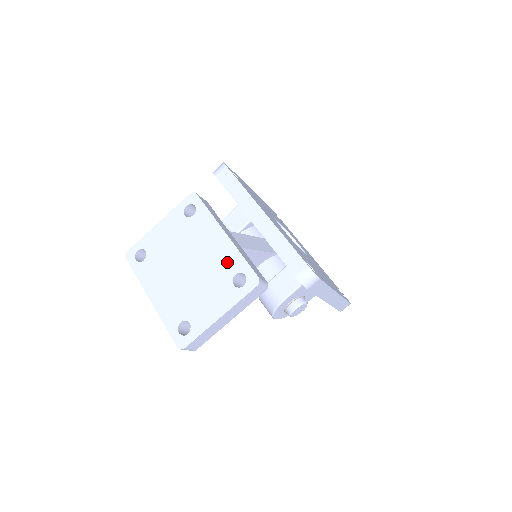
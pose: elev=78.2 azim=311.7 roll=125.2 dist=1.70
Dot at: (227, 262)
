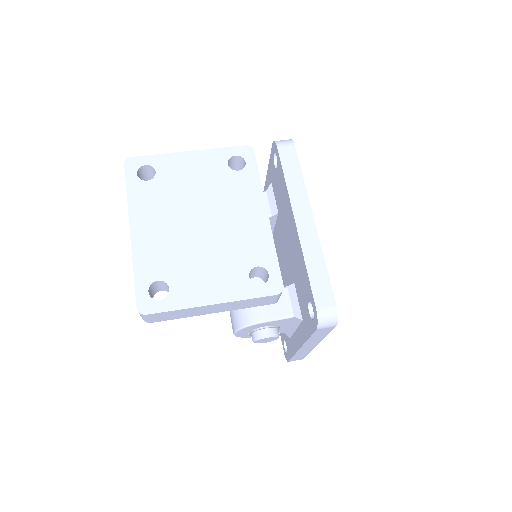
Dot at: (254, 247)
